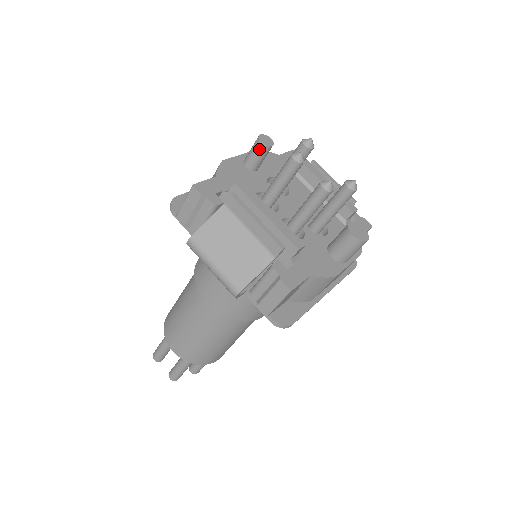
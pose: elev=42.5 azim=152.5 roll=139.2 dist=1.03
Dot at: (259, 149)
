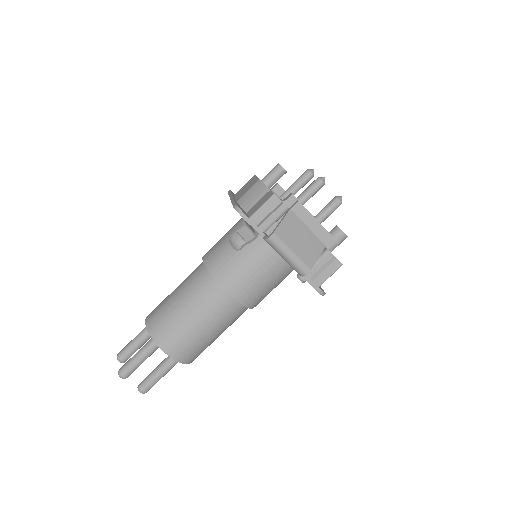
Dot at: (280, 173)
